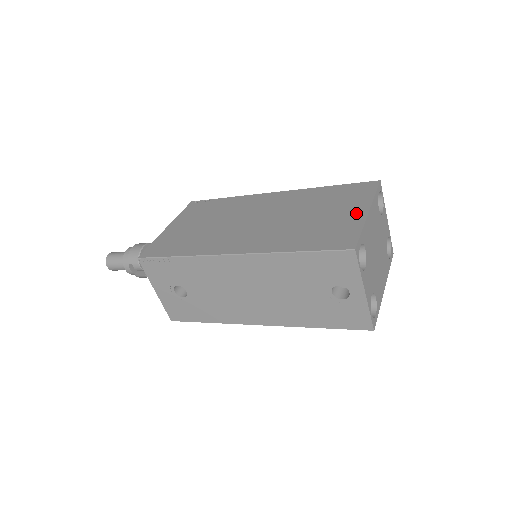
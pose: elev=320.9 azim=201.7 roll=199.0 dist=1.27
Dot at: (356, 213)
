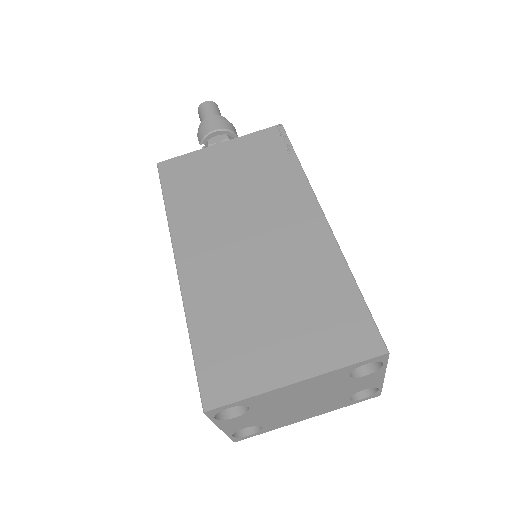
Dot at: (287, 367)
